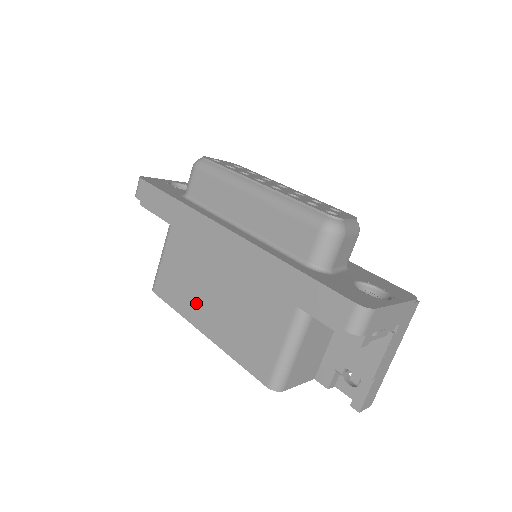
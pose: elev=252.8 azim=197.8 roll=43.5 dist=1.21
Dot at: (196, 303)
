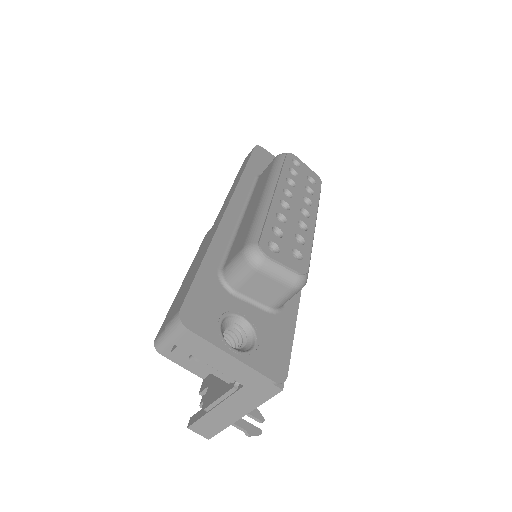
Dot at: occluded
